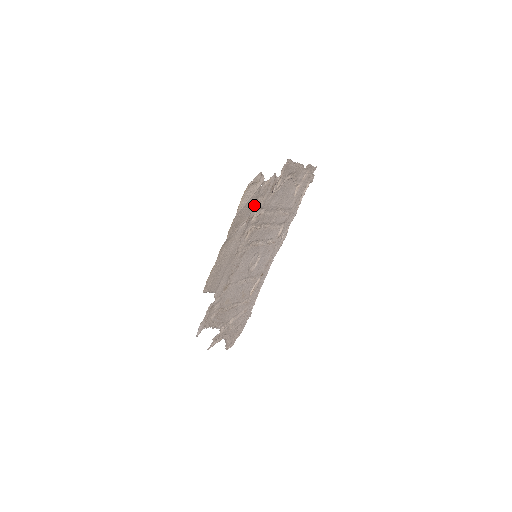
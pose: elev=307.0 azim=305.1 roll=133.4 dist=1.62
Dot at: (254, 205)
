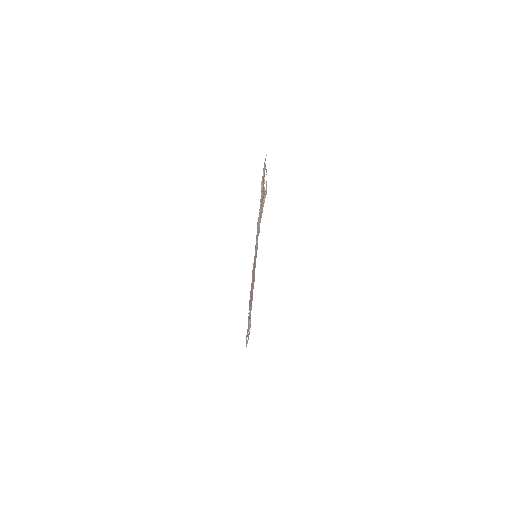
Dot at: occluded
